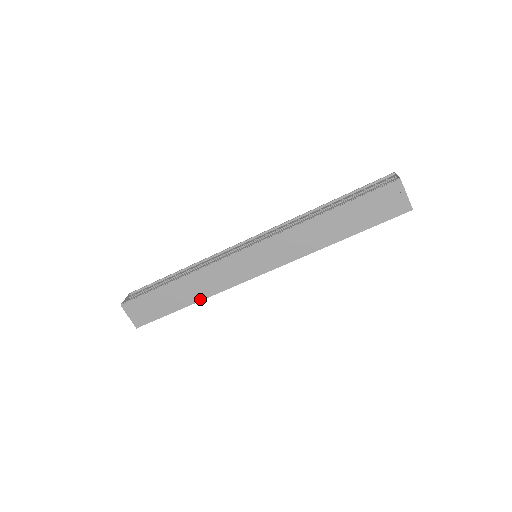
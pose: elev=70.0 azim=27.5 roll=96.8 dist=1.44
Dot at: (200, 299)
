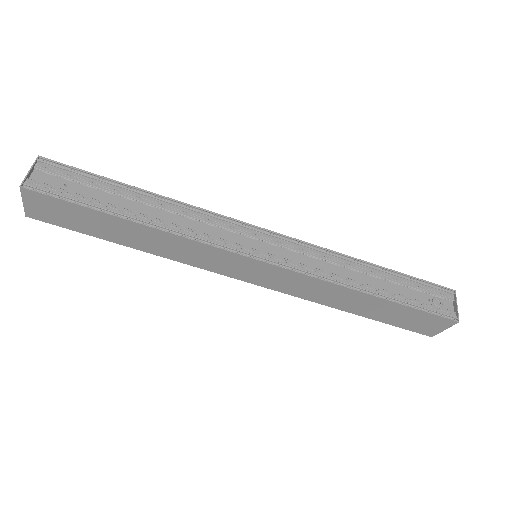
Dot at: (149, 251)
